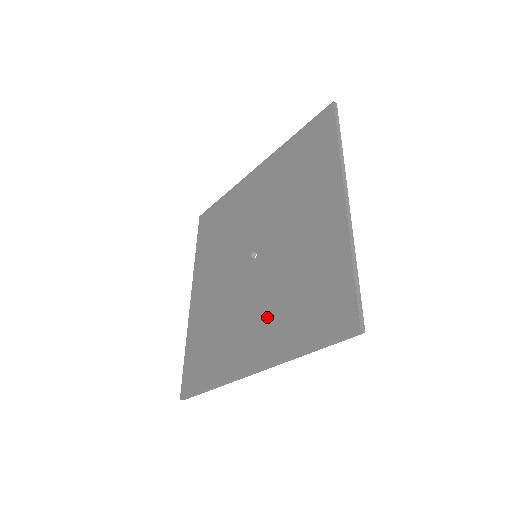
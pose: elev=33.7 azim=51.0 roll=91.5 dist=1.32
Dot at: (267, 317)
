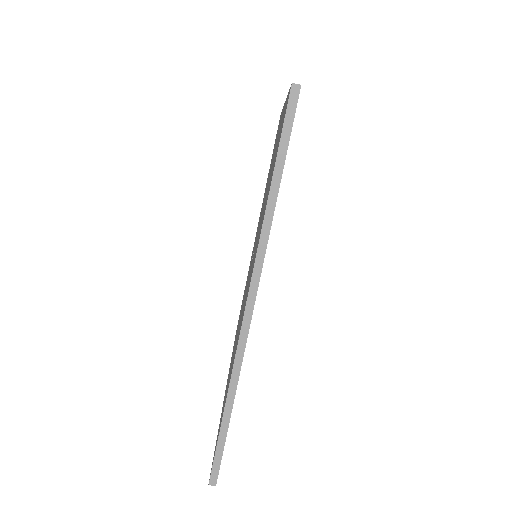
Dot at: occluded
